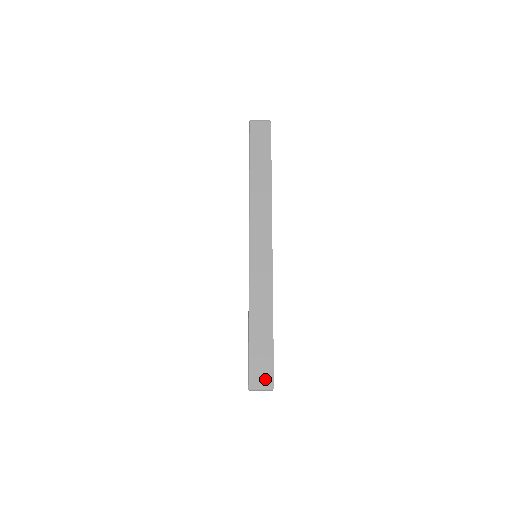
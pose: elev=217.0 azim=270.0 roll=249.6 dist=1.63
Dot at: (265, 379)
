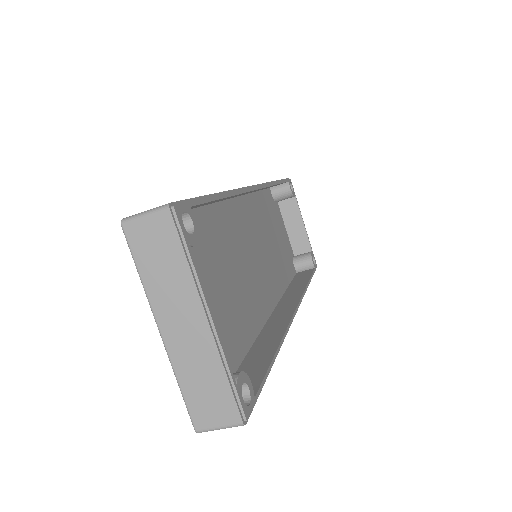
Dot at: occluded
